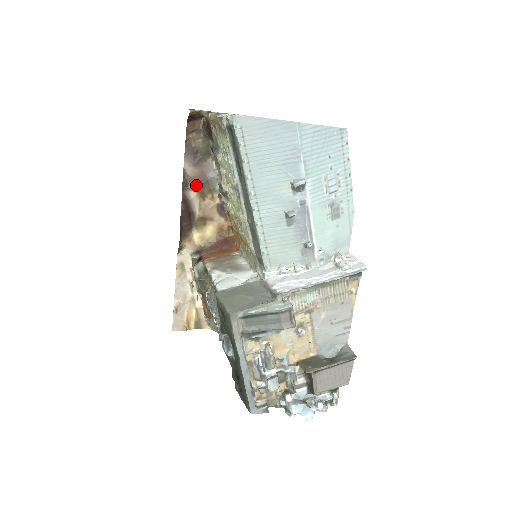
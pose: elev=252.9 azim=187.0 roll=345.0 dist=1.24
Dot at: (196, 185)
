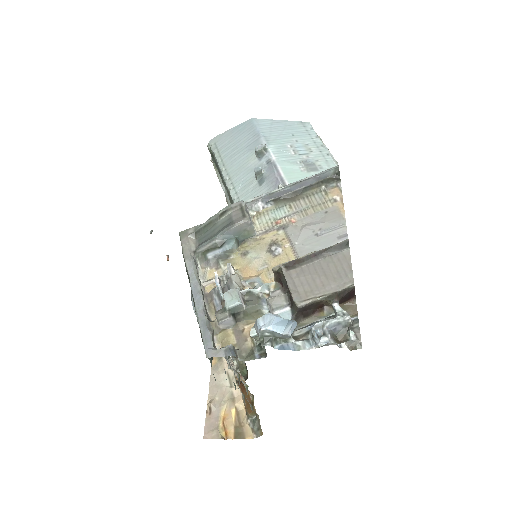
Dot at: occluded
